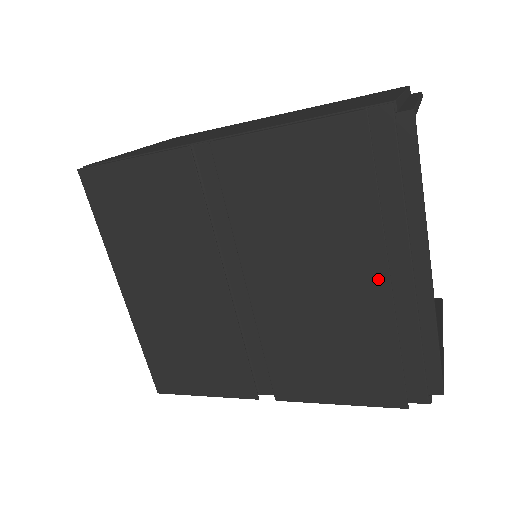
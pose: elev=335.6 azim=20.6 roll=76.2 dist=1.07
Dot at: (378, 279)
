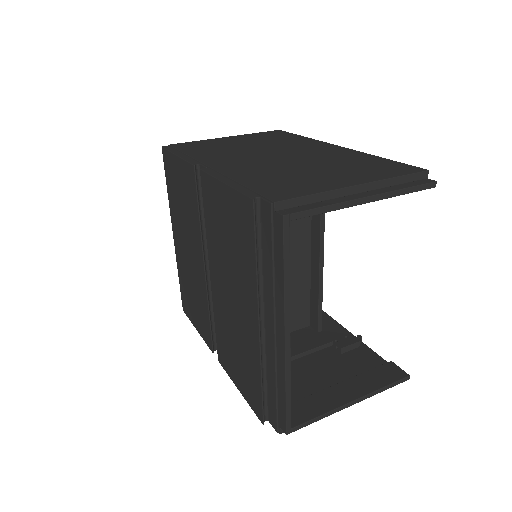
Dot at: (254, 323)
